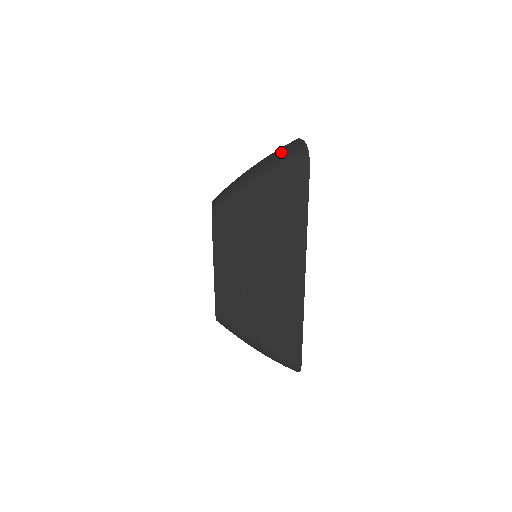
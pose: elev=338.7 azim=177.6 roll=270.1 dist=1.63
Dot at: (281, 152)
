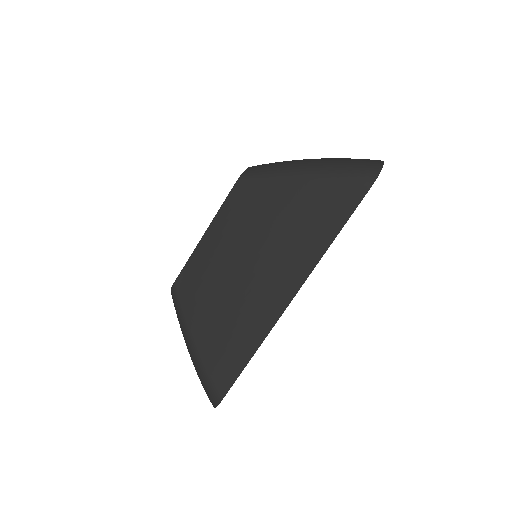
Dot at: occluded
